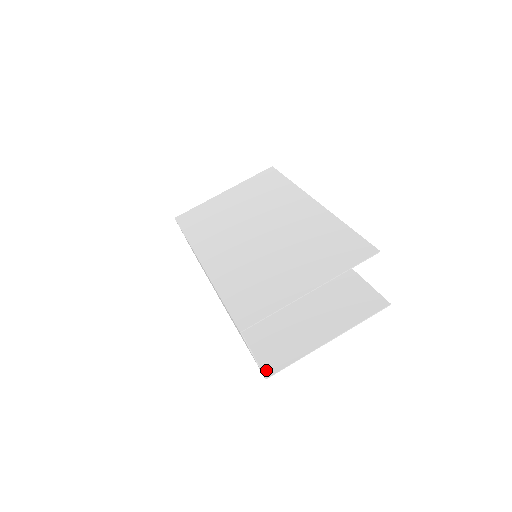
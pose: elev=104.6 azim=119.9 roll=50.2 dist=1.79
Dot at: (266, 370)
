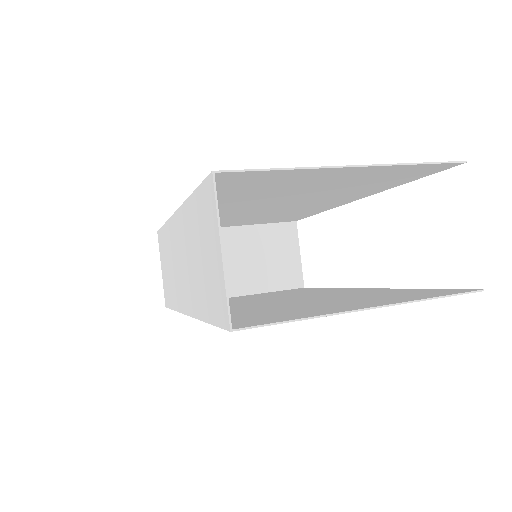
Dot at: (235, 325)
